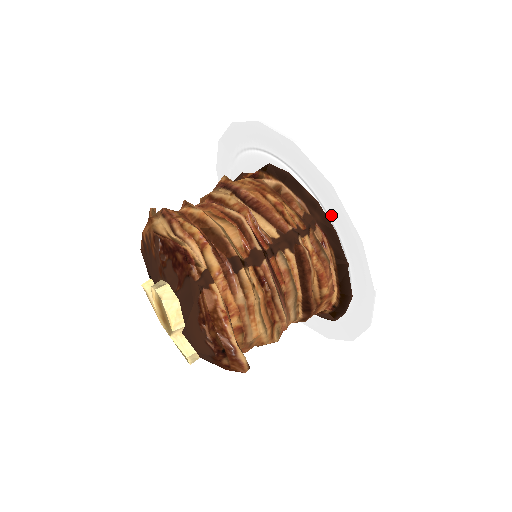
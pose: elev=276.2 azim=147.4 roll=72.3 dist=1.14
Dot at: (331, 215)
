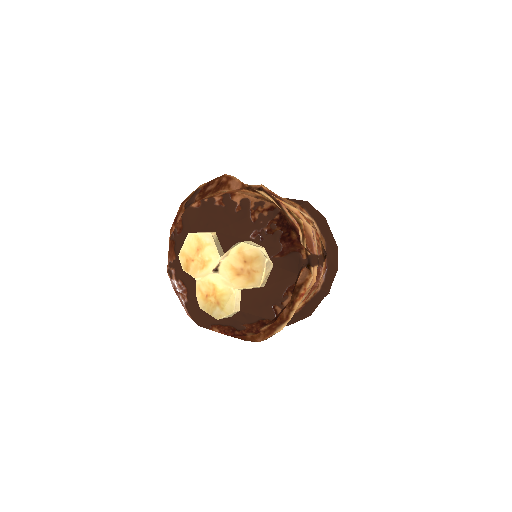
Dot at: (343, 259)
